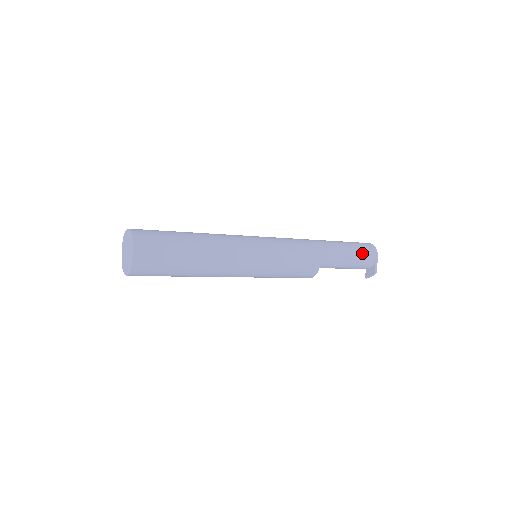
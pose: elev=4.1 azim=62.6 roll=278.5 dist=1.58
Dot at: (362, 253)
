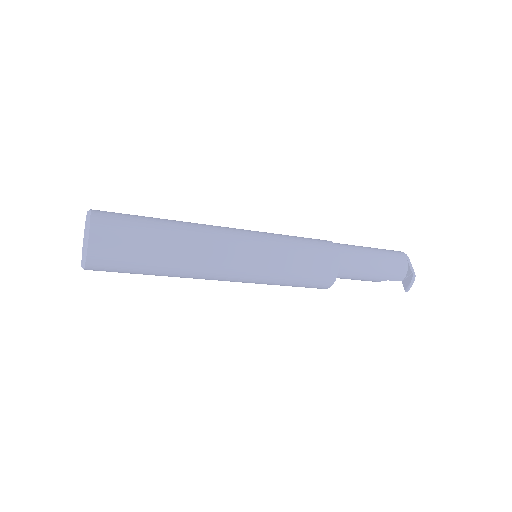
Dot at: (388, 253)
